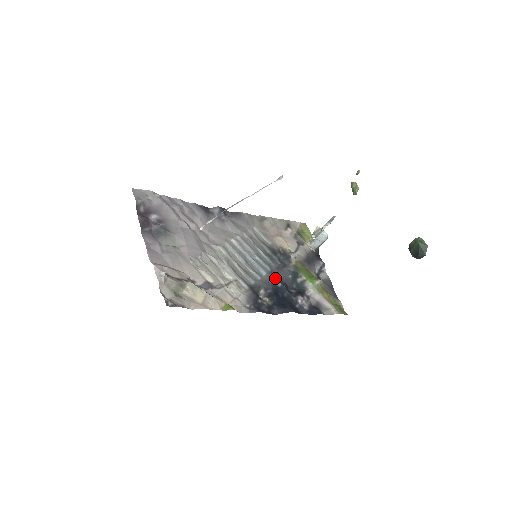
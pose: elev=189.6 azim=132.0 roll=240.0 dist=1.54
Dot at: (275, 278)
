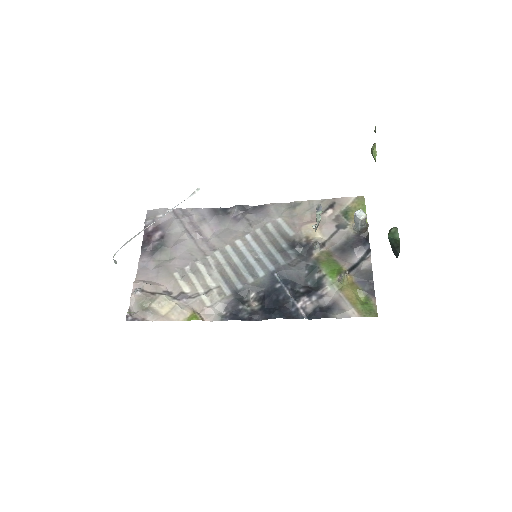
Dot at: (275, 278)
